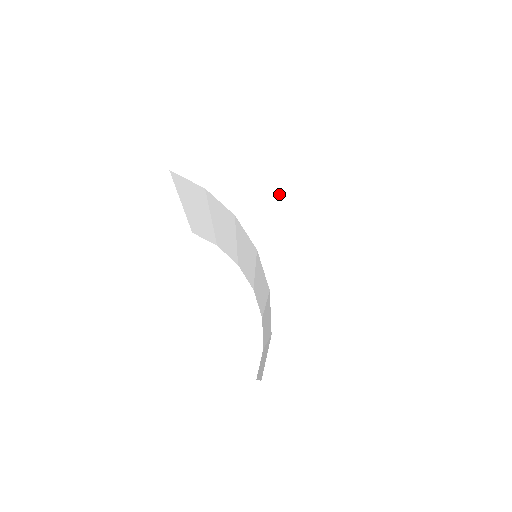
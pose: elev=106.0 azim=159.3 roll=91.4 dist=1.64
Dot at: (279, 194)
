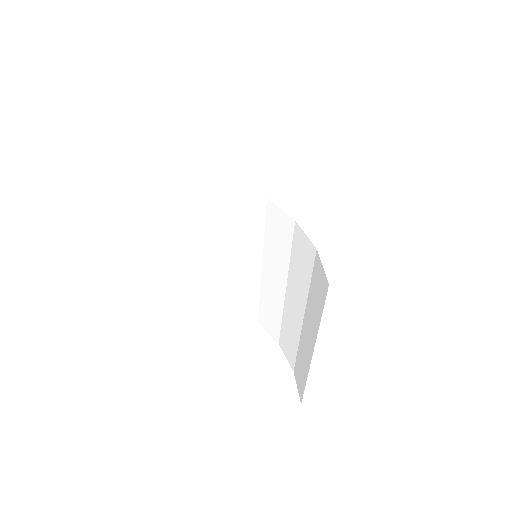
Dot at: (265, 163)
